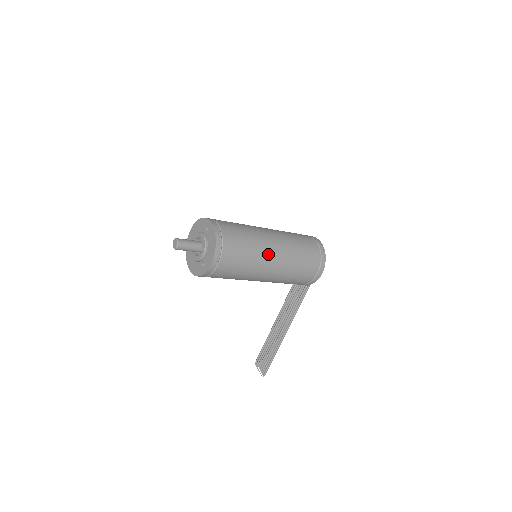
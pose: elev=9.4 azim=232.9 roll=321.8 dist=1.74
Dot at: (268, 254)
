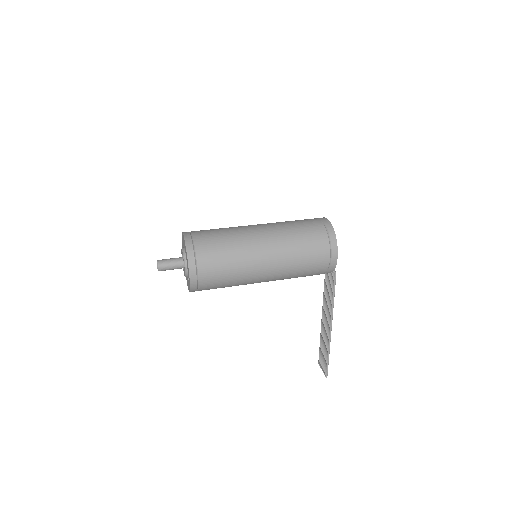
Dot at: (255, 253)
